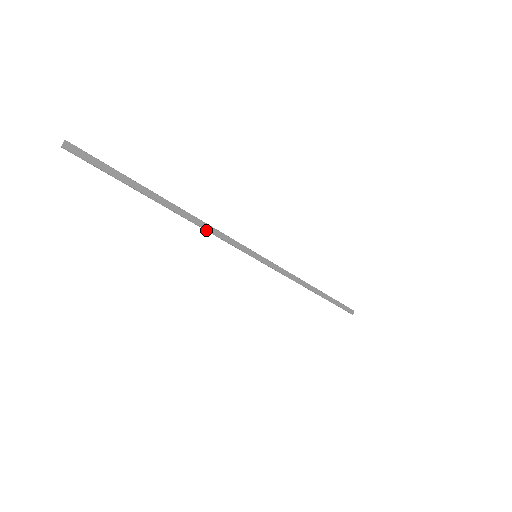
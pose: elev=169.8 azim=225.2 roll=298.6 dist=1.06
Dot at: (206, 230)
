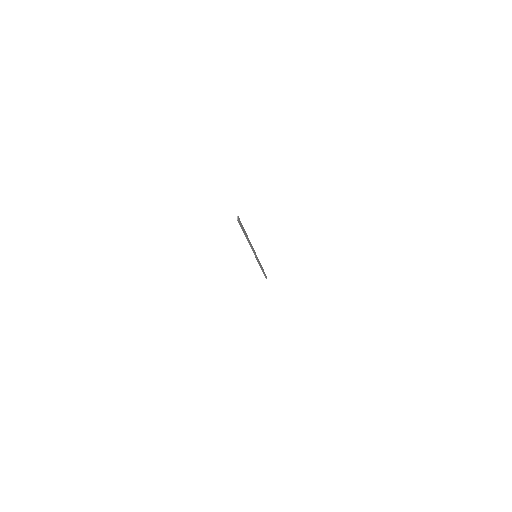
Dot at: (251, 247)
